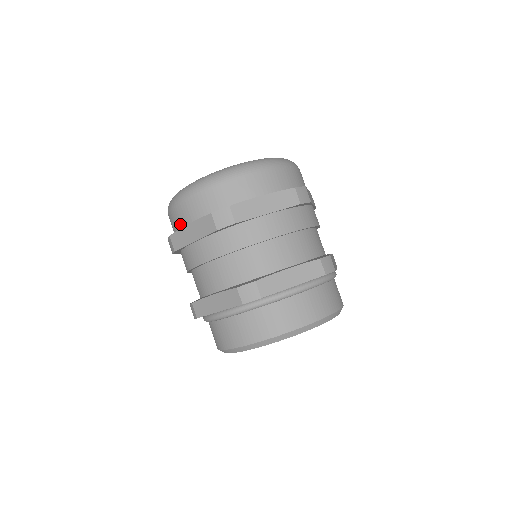
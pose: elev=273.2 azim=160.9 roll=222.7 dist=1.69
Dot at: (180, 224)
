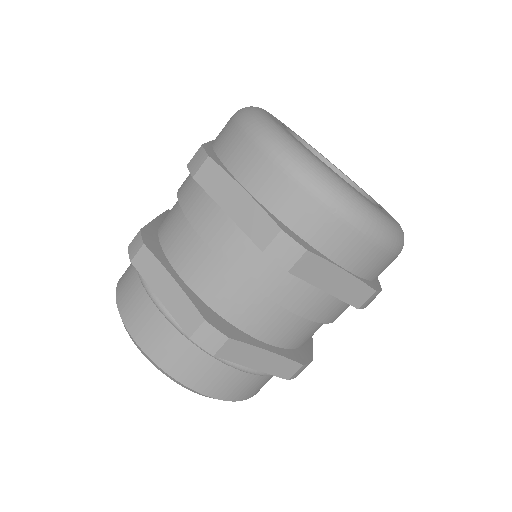
Dot at: occluded
